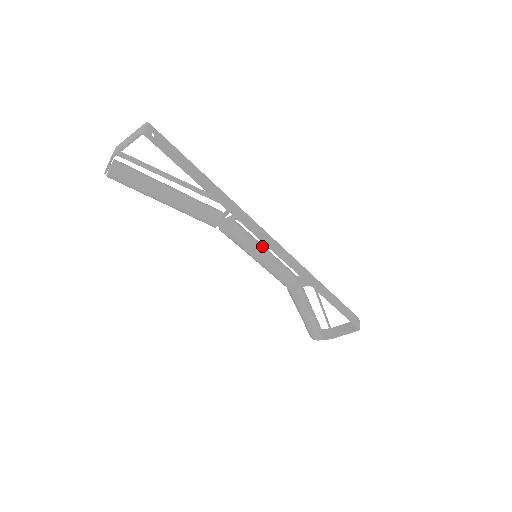
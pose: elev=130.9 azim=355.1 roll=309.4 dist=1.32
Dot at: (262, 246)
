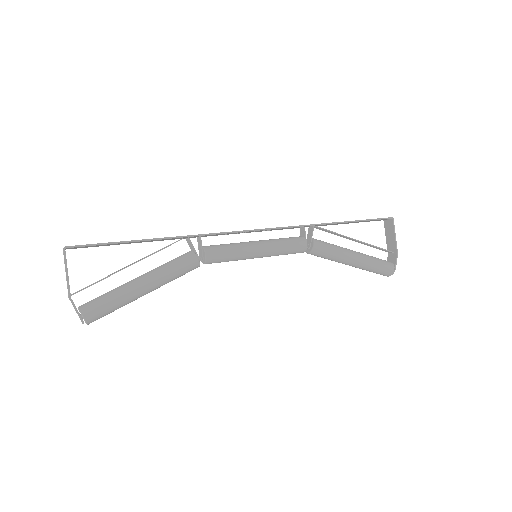
Dot at: (246, 242)
